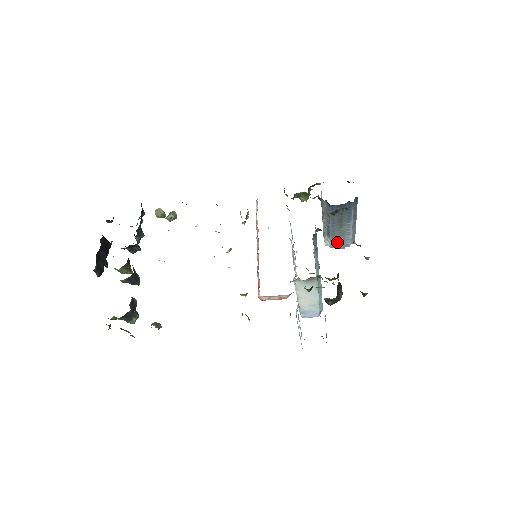
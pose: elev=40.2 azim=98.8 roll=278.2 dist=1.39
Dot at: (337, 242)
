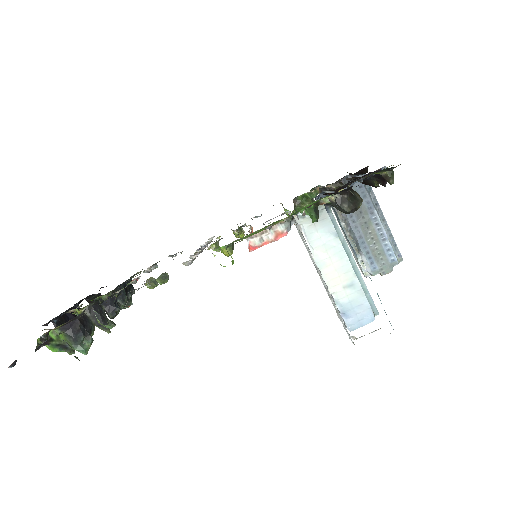
Dot at: (377, 260)
